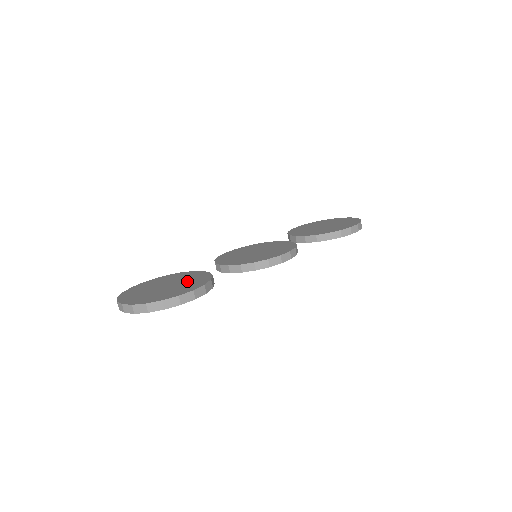
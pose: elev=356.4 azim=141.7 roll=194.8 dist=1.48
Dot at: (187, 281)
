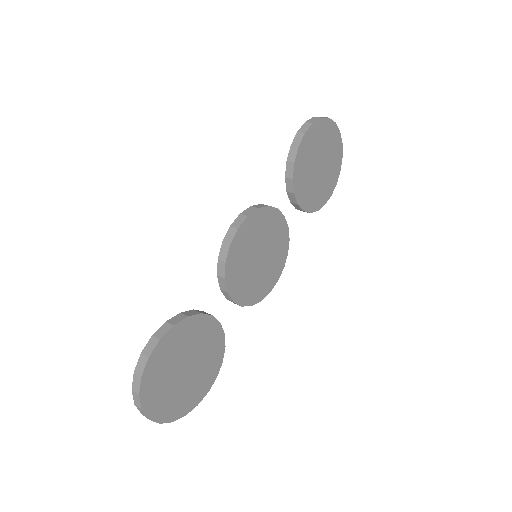
Dot at: occluded
